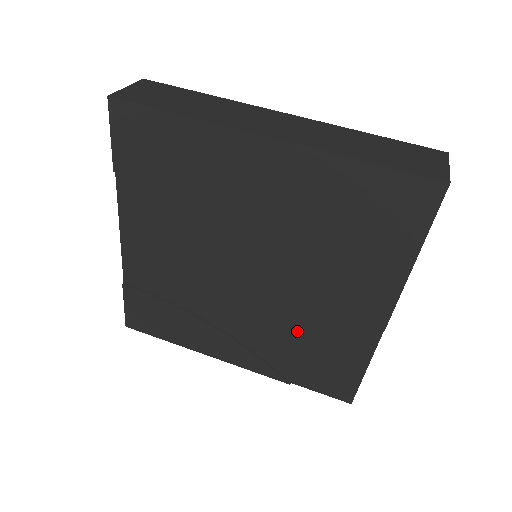
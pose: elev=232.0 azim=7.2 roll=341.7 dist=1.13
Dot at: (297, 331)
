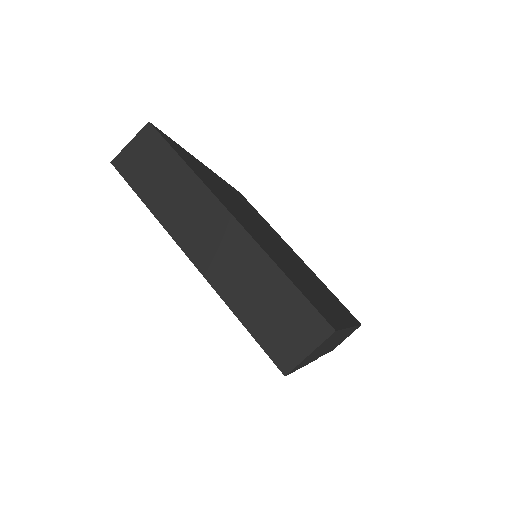
Dot at: occluded
